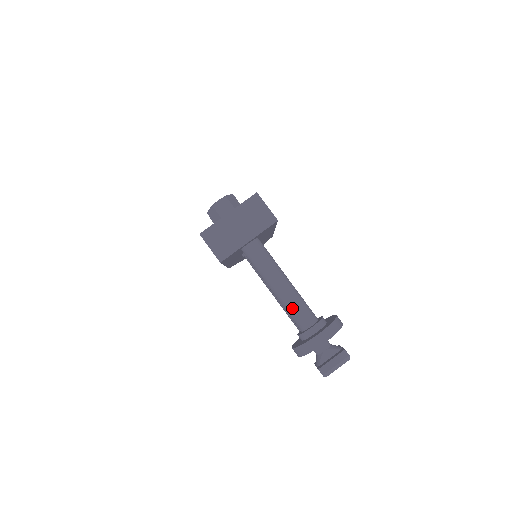
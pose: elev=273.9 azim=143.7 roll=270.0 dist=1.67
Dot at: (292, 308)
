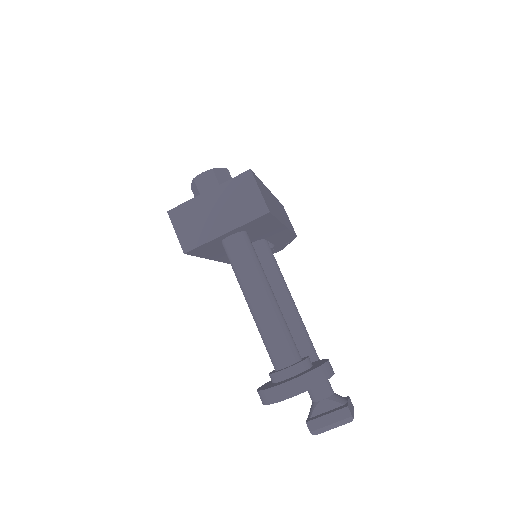
Dot at: (267, 335)
